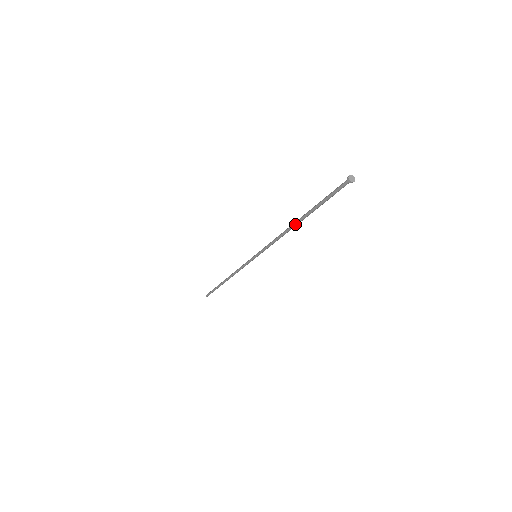
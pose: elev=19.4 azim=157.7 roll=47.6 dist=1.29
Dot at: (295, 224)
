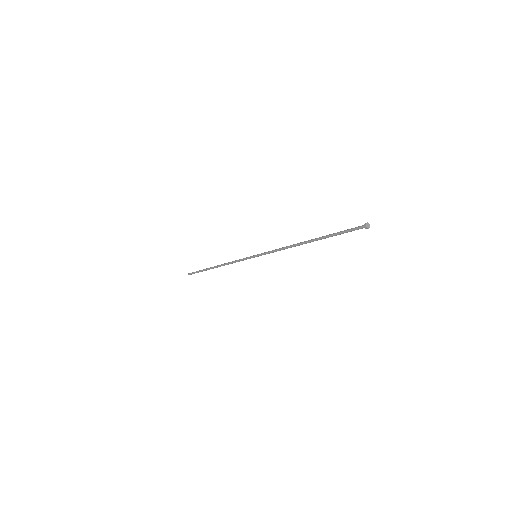
Dot at: (305, 243)
